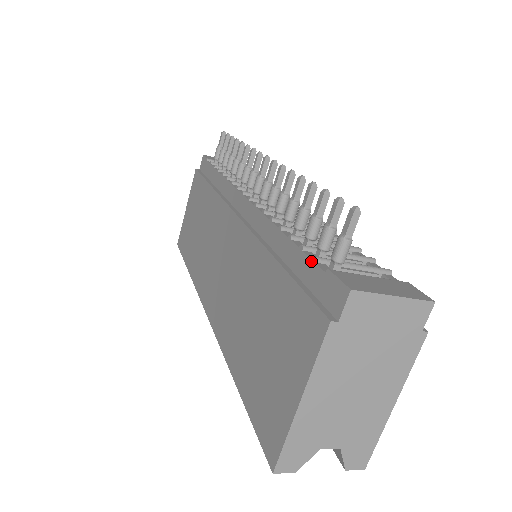
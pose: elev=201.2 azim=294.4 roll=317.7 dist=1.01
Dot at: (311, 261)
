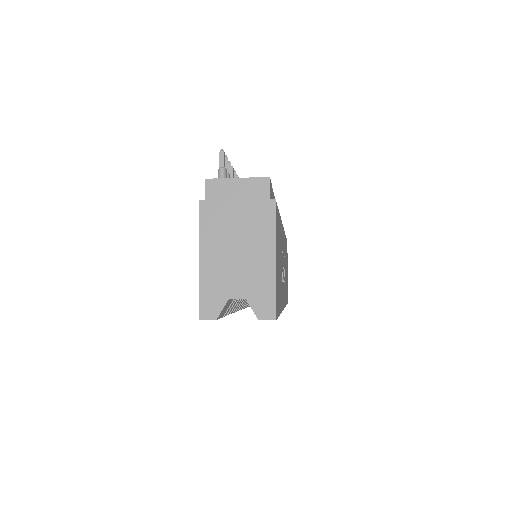
Dot at: occluded
